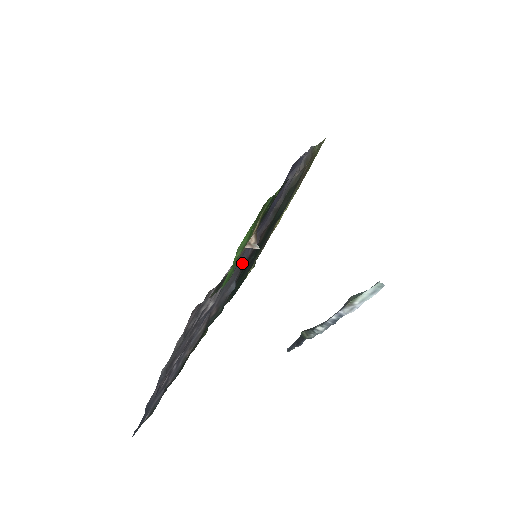
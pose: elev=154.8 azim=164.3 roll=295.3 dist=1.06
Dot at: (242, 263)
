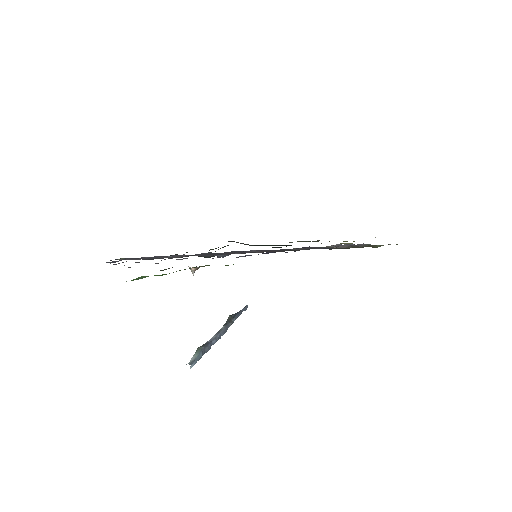
Dot at: (236, 253)
